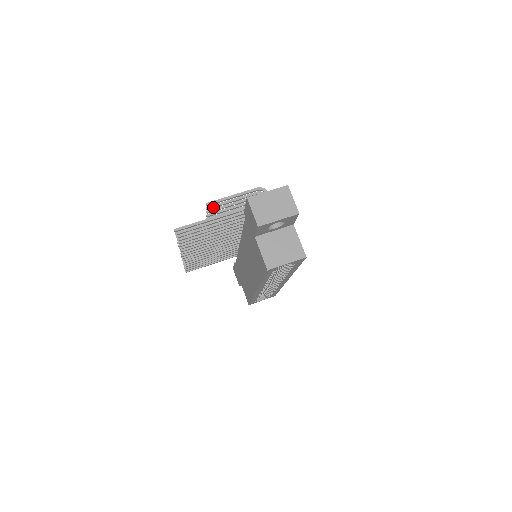
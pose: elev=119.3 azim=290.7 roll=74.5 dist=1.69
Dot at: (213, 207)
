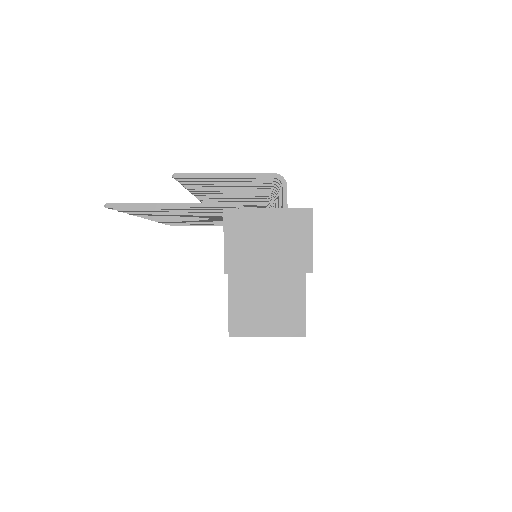
Dot at: (188, 180)
